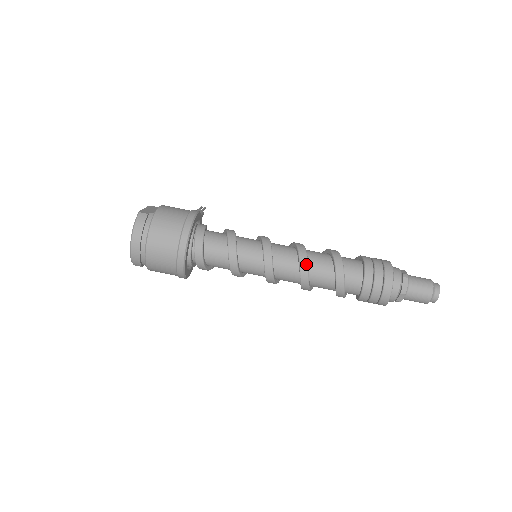
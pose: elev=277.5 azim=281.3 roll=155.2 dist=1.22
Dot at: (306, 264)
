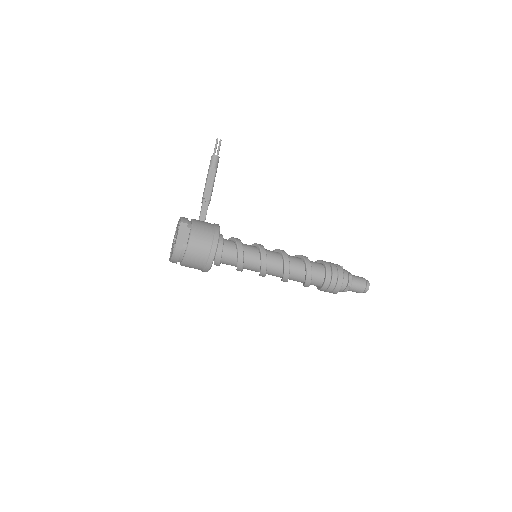
Dot at: (287, 279)
